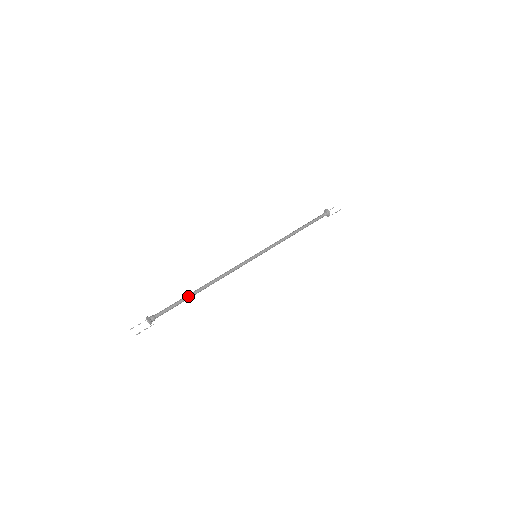
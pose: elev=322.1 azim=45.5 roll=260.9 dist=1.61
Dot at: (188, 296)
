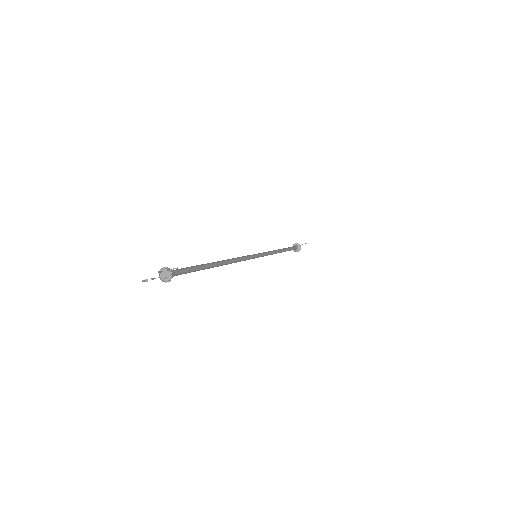
Dot at: (204, 264)
